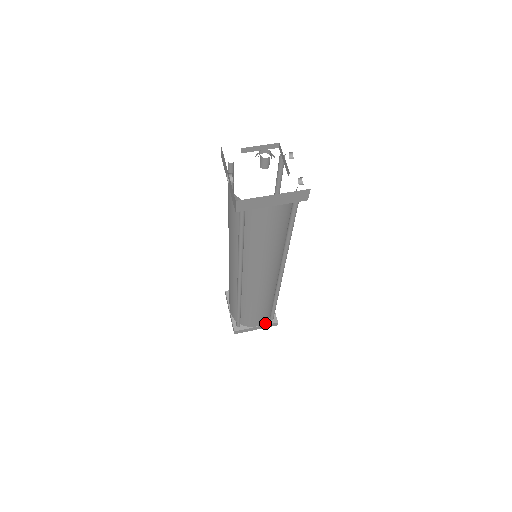
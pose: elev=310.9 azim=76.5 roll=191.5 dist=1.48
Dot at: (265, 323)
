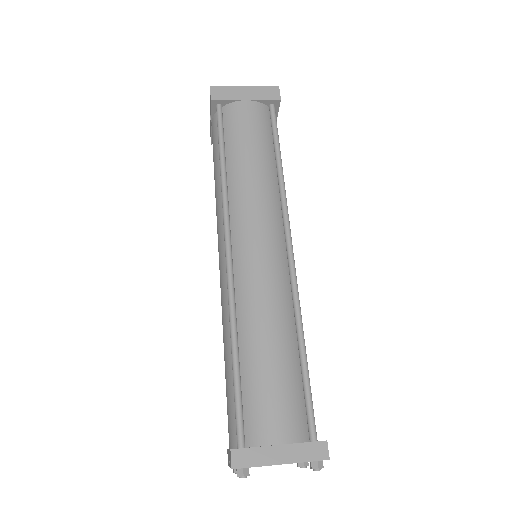
Dot at: (299, 442)
